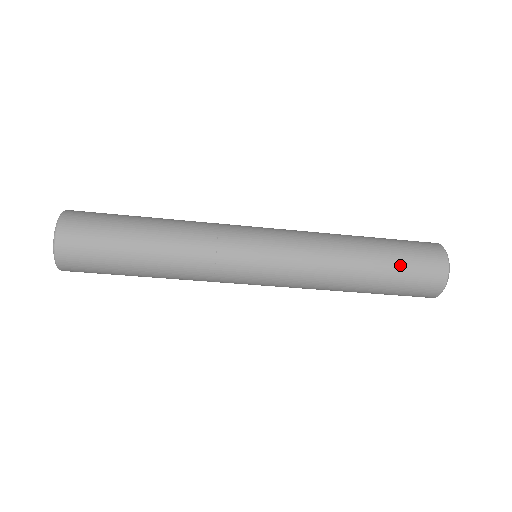
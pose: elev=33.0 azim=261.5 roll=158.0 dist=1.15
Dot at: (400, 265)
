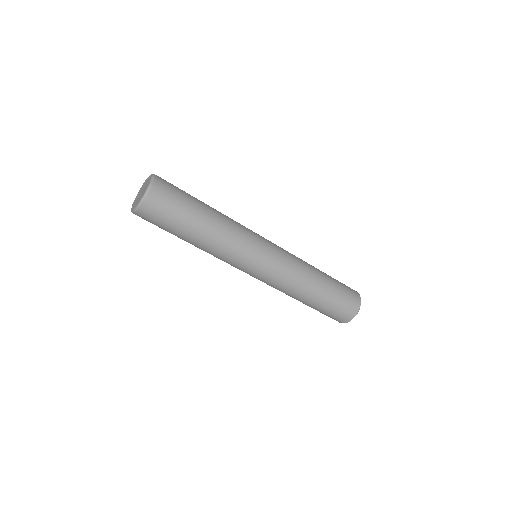
Dot at: (338, 283)
